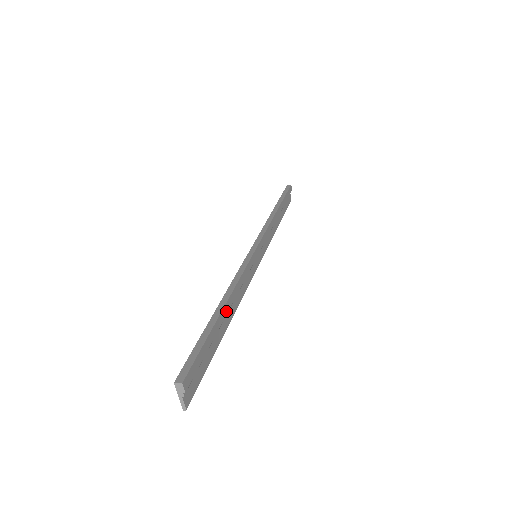
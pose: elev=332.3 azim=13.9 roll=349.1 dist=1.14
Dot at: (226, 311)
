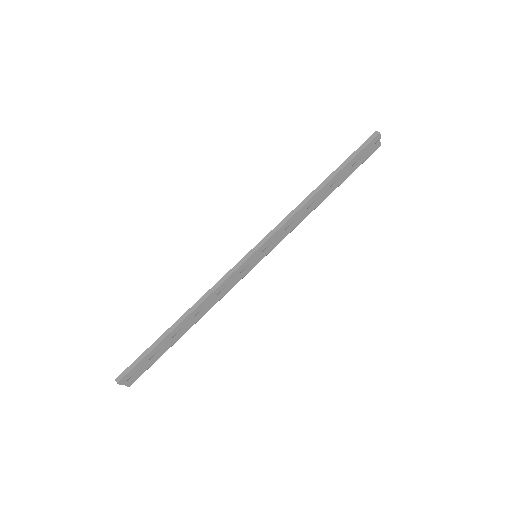
Dot at: (182, 325)
